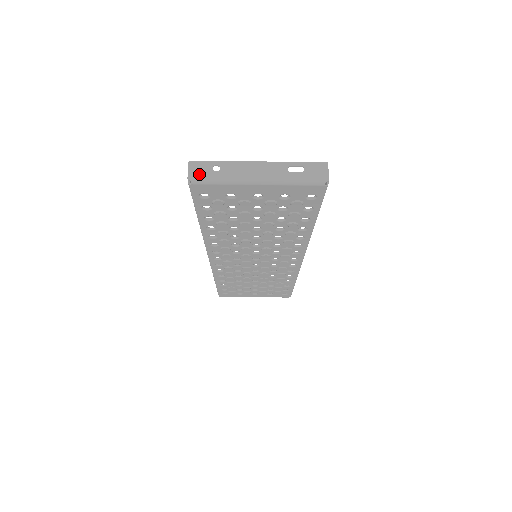
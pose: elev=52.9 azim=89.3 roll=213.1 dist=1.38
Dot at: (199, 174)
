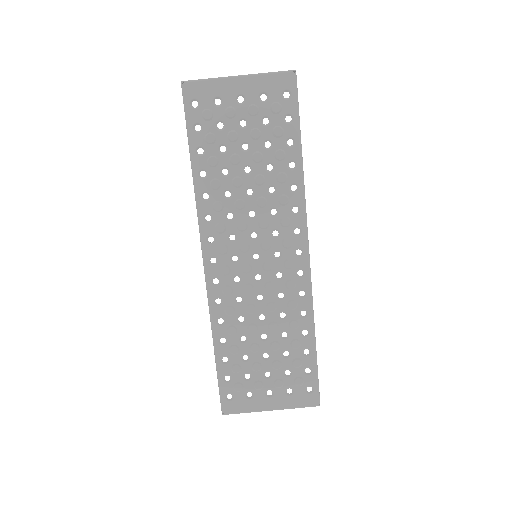
Dot at: (191, 81)
